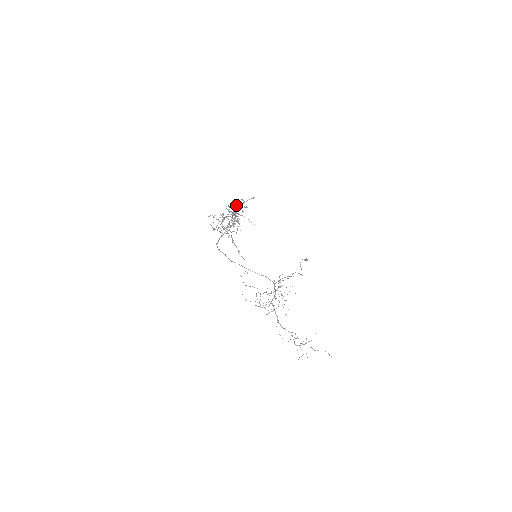
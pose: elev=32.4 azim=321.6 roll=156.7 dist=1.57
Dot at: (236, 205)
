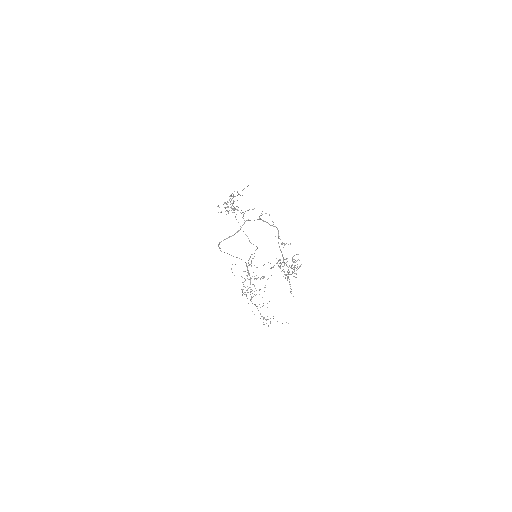
Dot at: occluded
